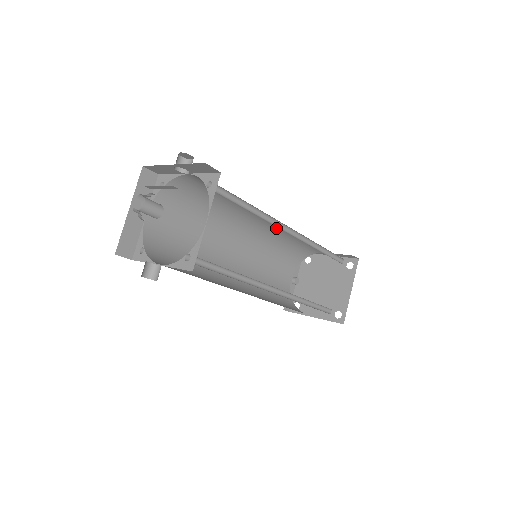
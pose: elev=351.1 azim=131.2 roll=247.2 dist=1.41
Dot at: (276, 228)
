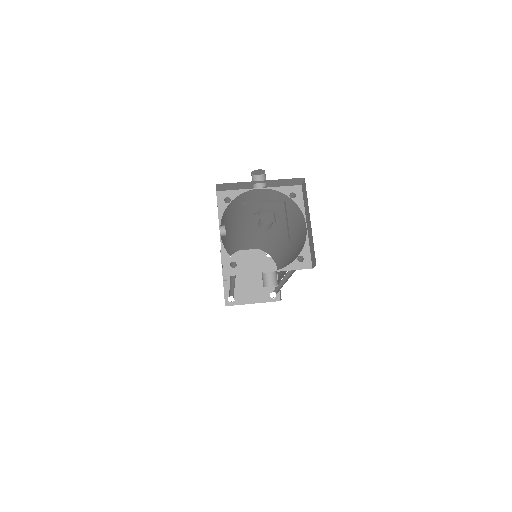
Dot at: (245, 231)
